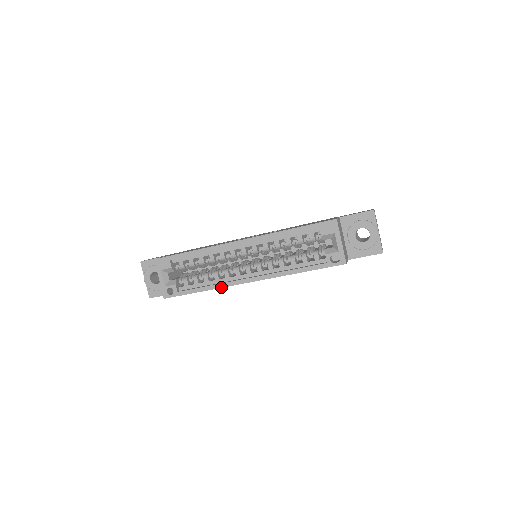
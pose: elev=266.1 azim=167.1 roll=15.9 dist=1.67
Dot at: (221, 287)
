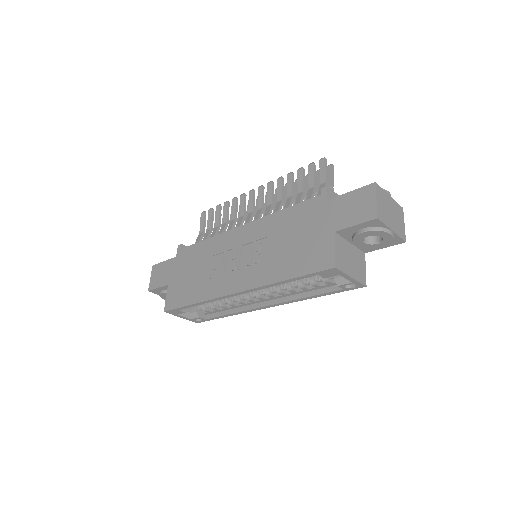
Dot at: occluded
